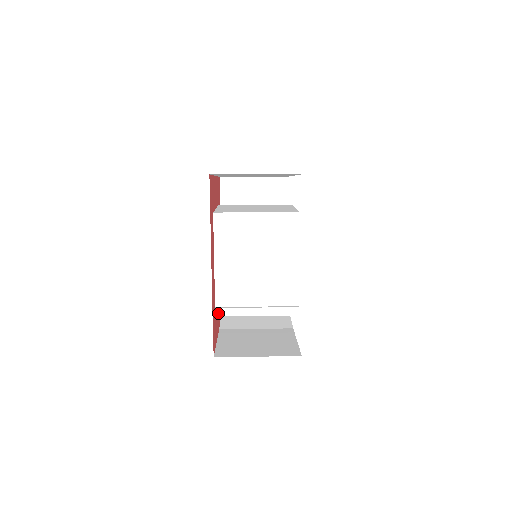
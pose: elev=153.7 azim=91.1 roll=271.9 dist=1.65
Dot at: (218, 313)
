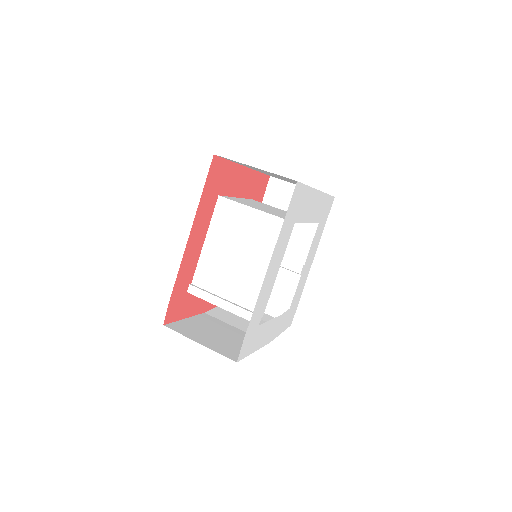
Dot at: (190, 290)
